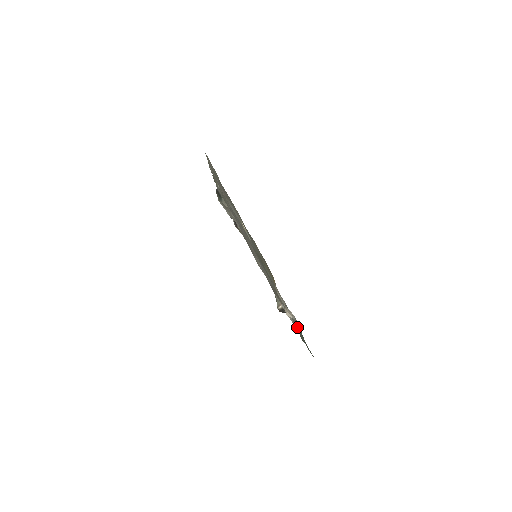
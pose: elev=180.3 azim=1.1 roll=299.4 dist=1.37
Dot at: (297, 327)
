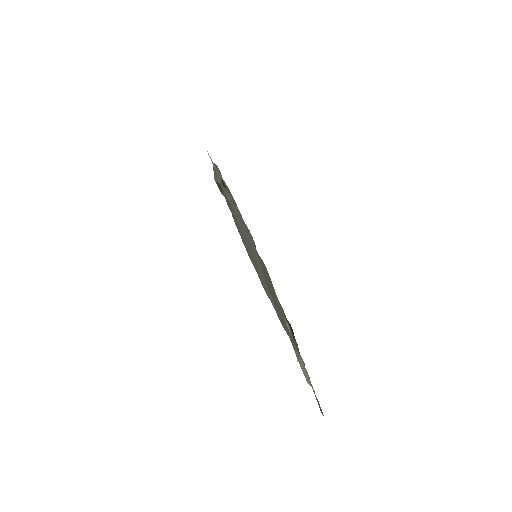
Dot at: occluded
